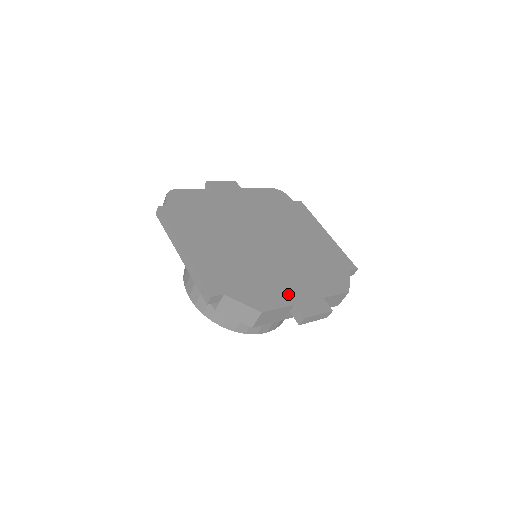
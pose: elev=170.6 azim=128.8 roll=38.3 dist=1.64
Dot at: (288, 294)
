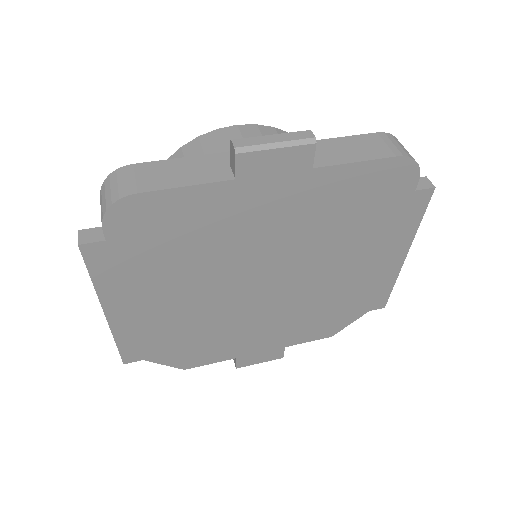
Dot at: (237, 349)
